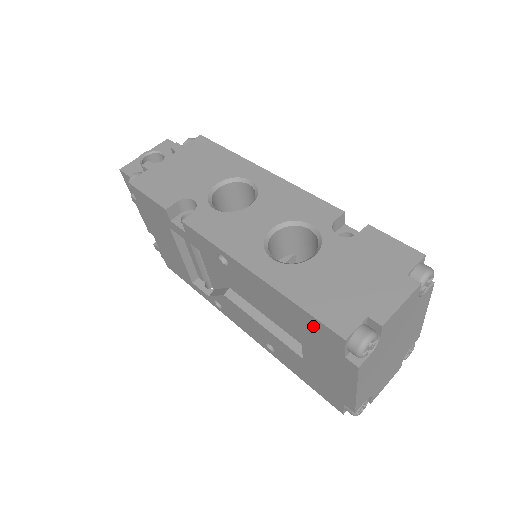
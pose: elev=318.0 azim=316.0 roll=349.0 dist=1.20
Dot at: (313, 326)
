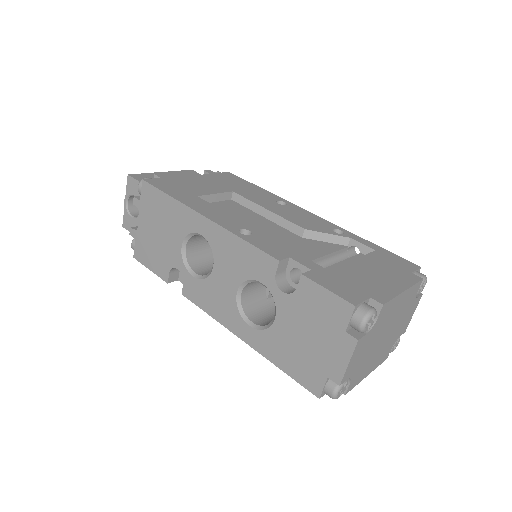
Dot at: occluded
